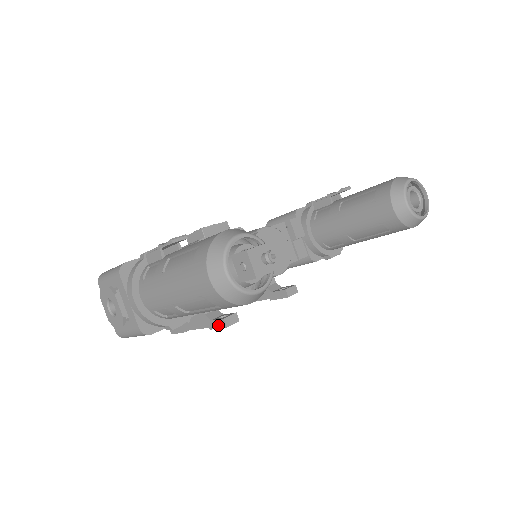
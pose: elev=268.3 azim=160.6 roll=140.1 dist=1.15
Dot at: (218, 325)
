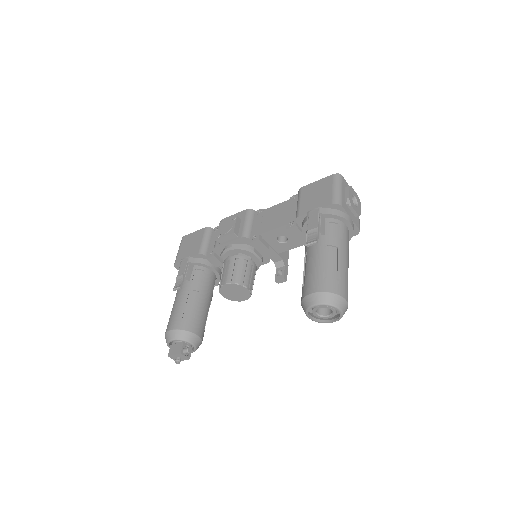
Dot at: occluded
